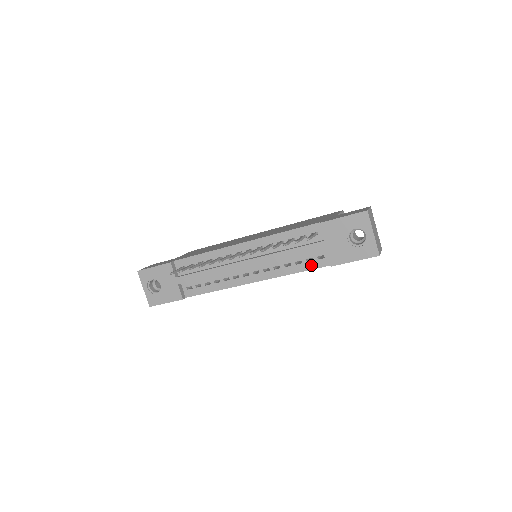
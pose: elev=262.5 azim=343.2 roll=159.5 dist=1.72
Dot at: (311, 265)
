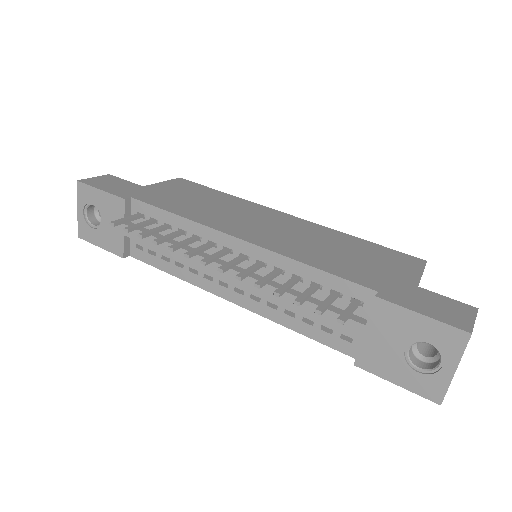
Dot at: (325, 337)
